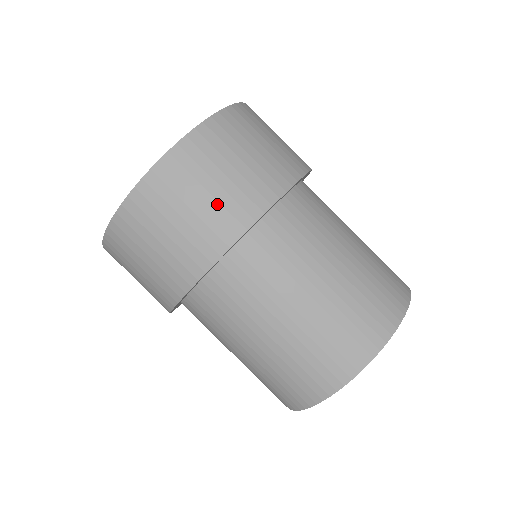
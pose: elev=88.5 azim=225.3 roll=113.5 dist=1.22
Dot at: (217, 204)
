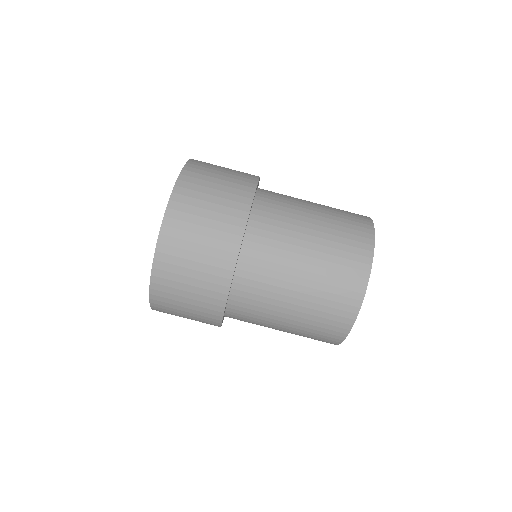
Dot at: (200, 289)
